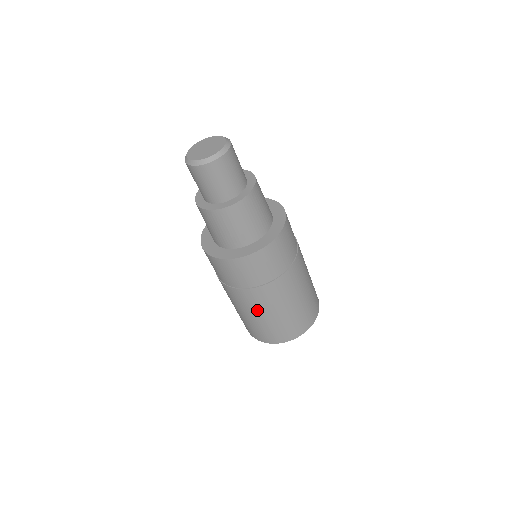
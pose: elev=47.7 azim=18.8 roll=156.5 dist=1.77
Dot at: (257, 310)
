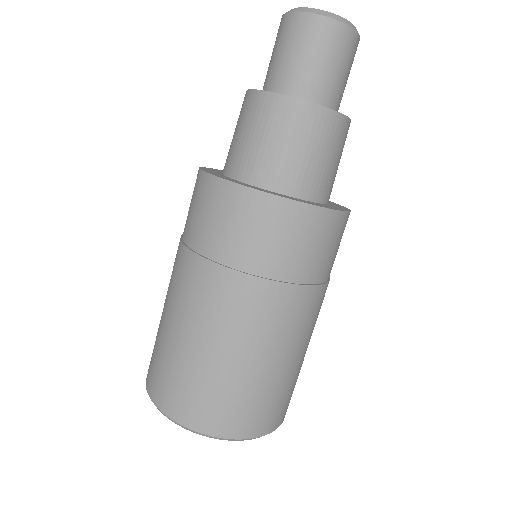
Dot at: (247, 338)
